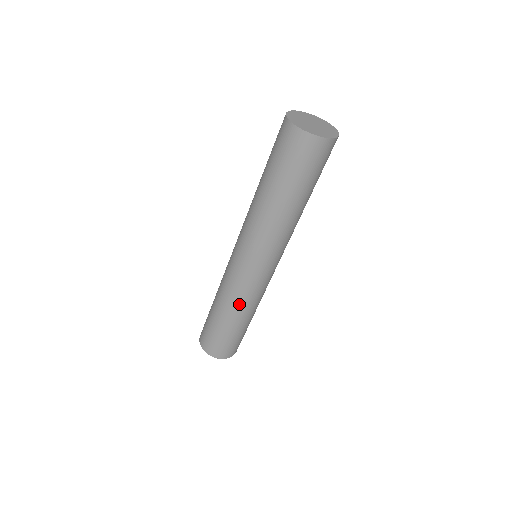
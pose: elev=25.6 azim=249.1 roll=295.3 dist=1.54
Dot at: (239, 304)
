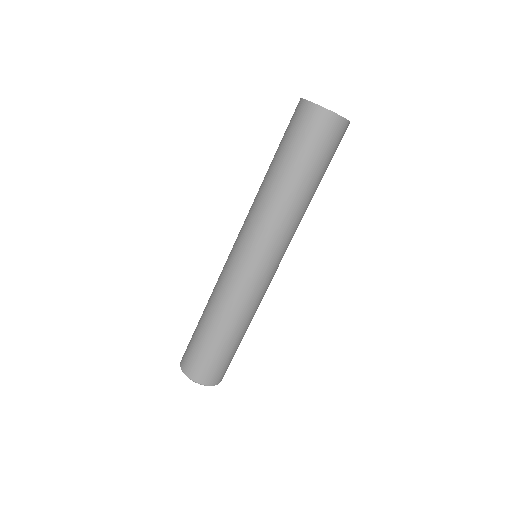
Dot at: (253, 311)
